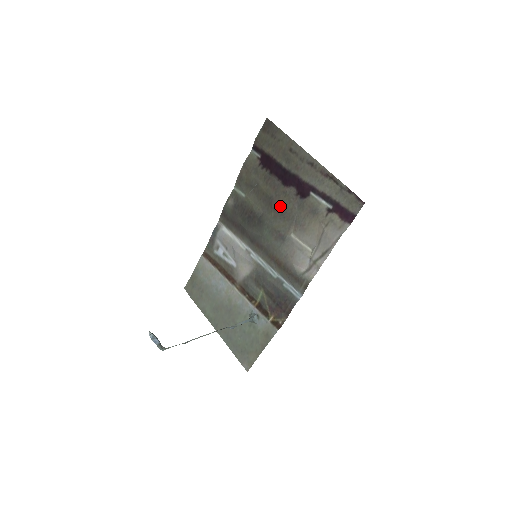
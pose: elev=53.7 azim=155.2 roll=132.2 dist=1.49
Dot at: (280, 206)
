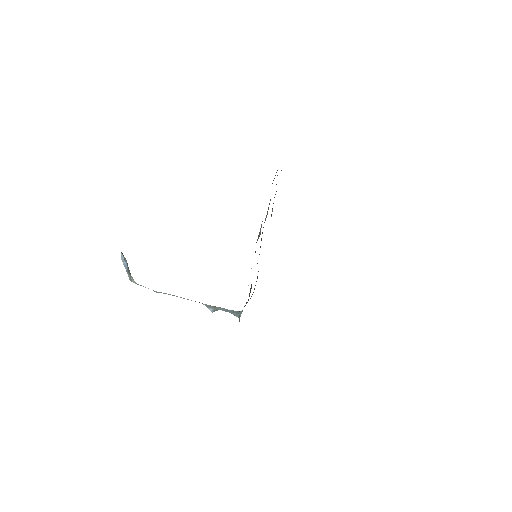
Dot at: occluded
